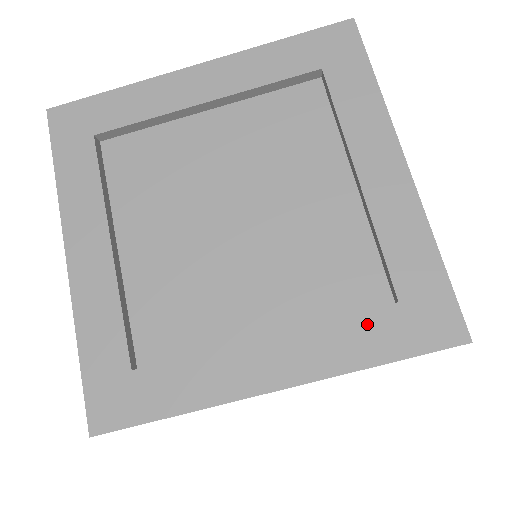
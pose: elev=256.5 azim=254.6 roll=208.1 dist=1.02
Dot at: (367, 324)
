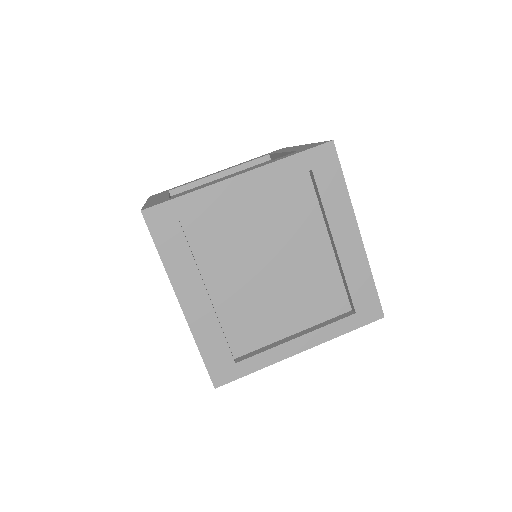
Dot at: occluded
